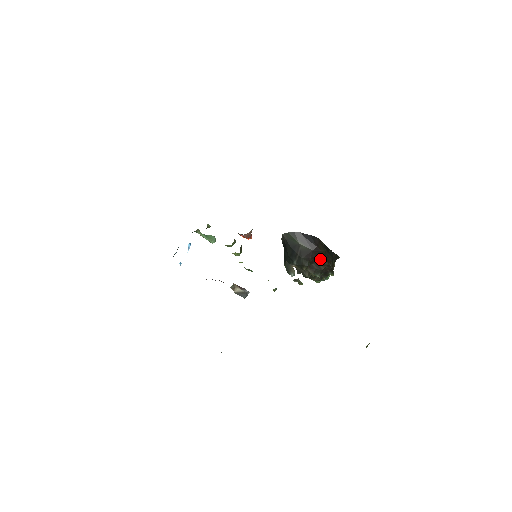
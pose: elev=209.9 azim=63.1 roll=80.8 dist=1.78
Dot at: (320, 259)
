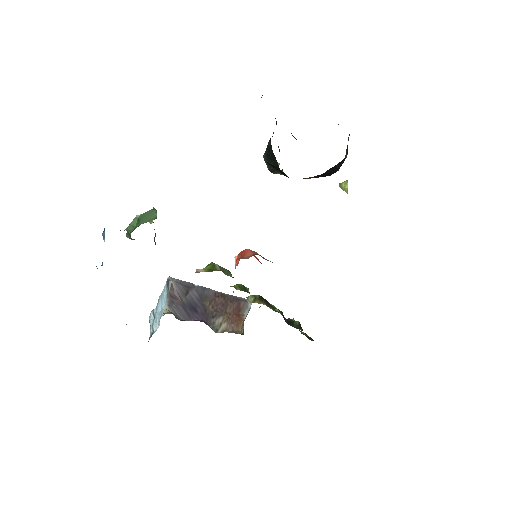
Dot at: occluded
